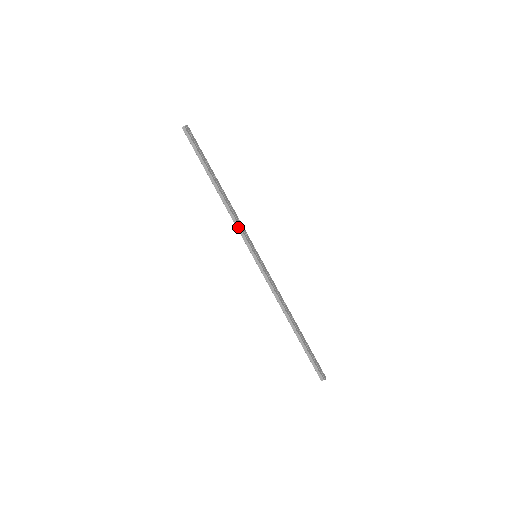
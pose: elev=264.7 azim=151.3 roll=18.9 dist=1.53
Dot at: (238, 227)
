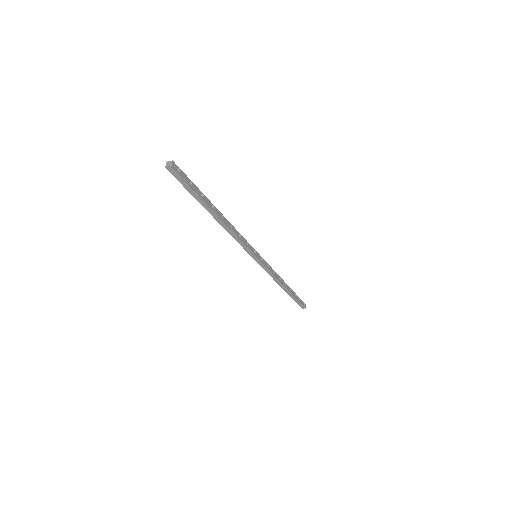
Dot at: (239, 241)
